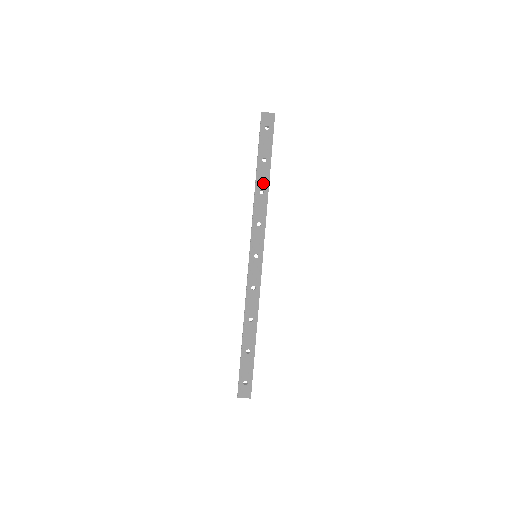
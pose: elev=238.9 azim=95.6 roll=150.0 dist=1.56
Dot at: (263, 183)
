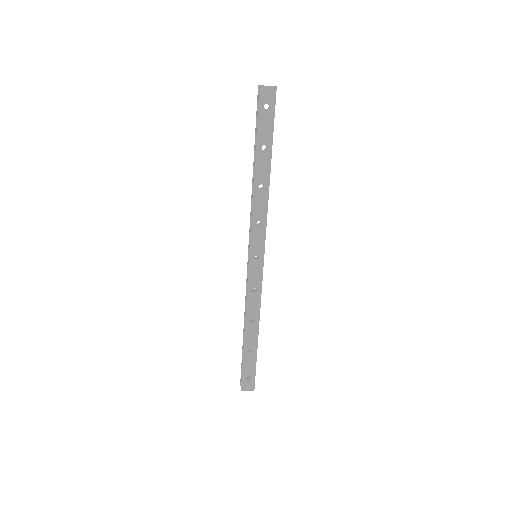
Dot at: (263, 176)
